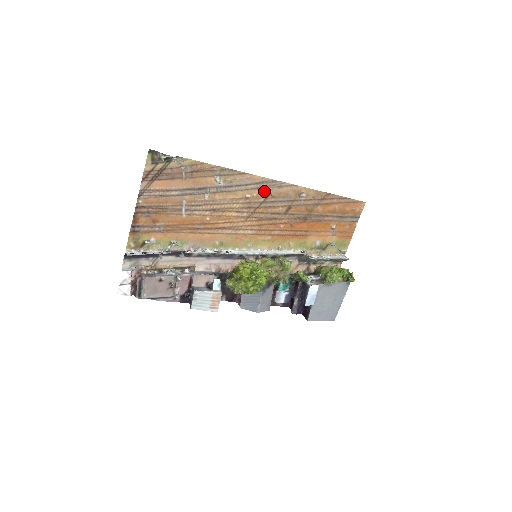
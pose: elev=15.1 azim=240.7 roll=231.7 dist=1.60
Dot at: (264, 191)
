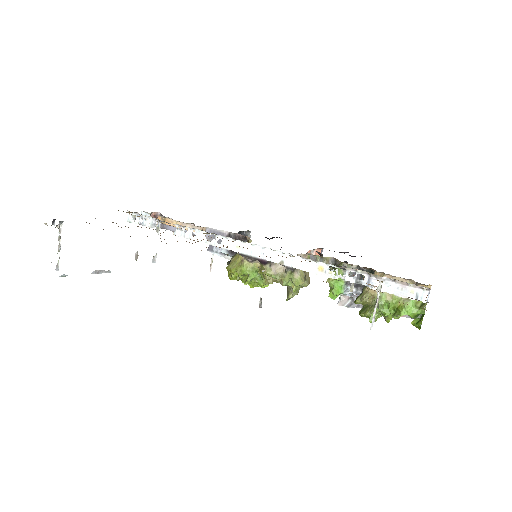
Dot at: occluded
